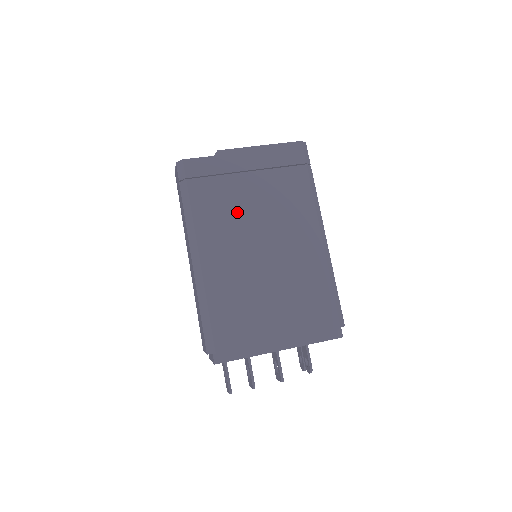
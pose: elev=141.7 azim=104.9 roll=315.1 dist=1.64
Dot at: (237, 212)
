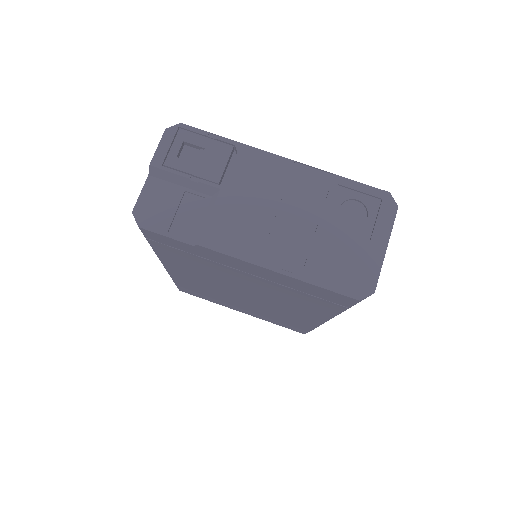
Dot at: (218, 277)
